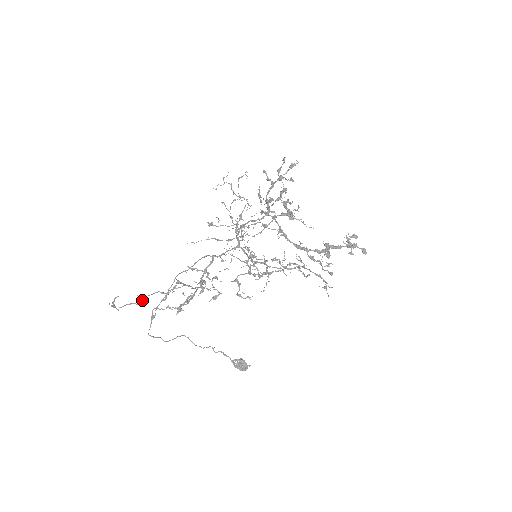
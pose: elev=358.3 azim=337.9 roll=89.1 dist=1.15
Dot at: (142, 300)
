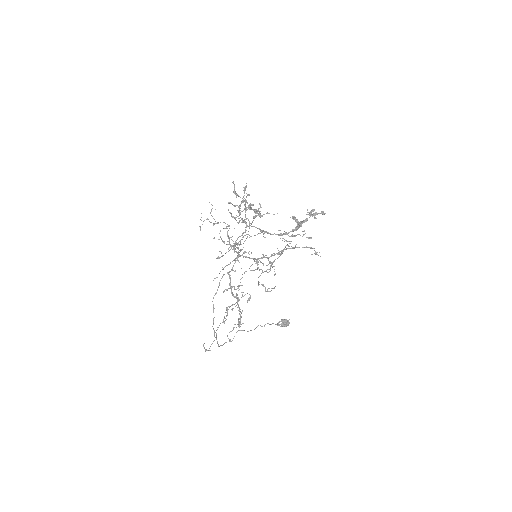
Dot at: occluded
